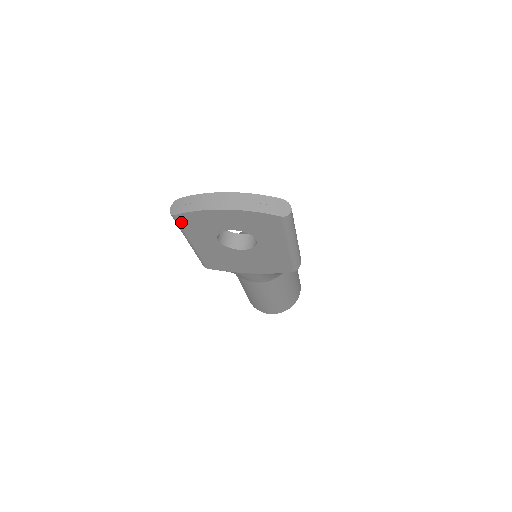
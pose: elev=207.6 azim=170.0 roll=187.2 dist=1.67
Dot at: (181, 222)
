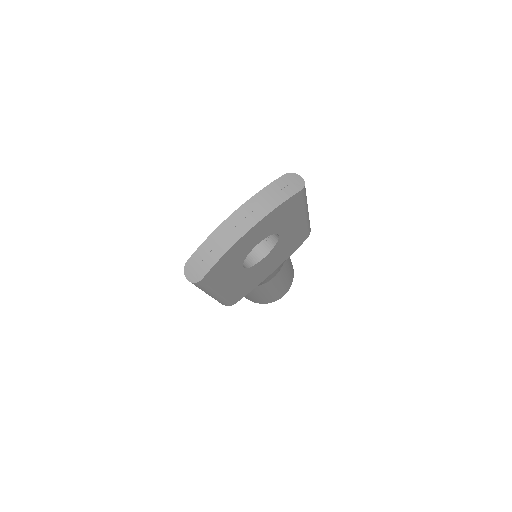
Dot at: (208, 281)
